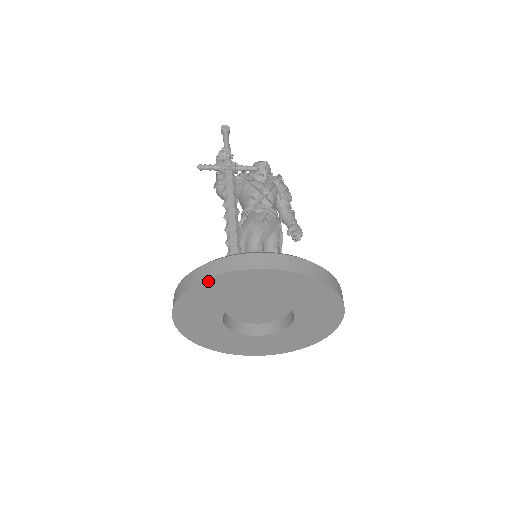
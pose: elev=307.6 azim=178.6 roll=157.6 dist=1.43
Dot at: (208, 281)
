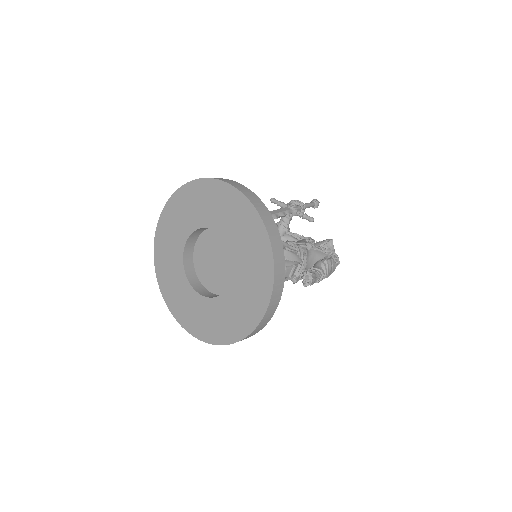
Dot at: (189, 186)
